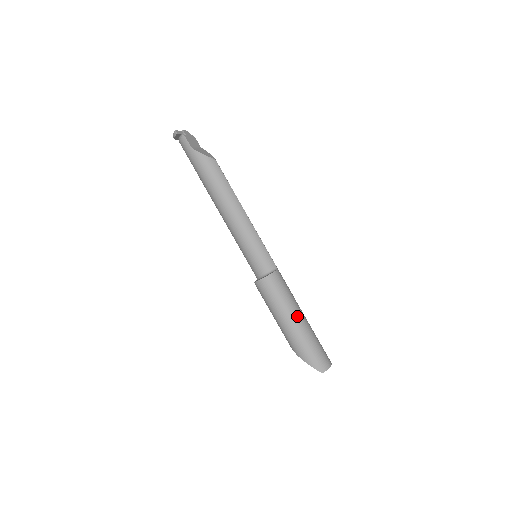
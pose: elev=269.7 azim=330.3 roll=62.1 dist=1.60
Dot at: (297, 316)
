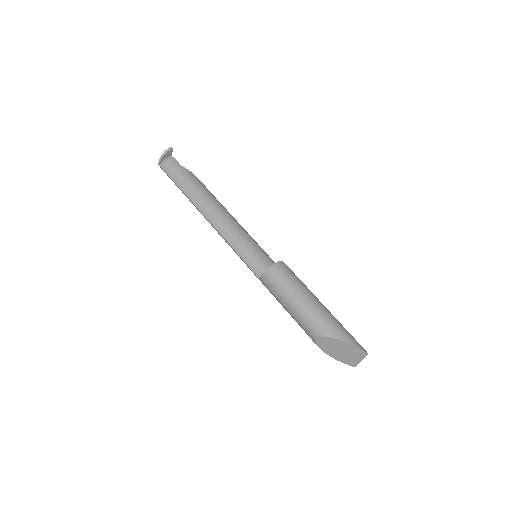
Dot at: occluded
